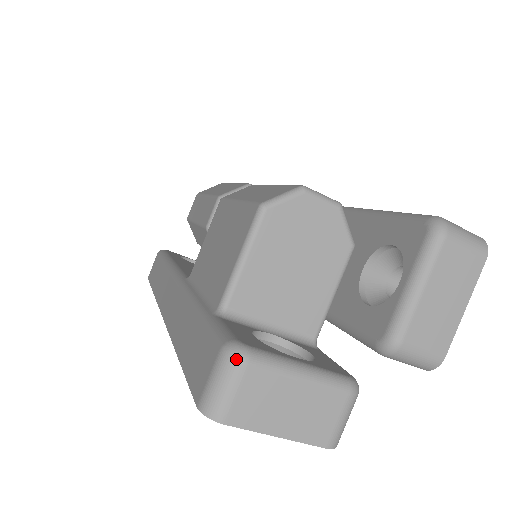
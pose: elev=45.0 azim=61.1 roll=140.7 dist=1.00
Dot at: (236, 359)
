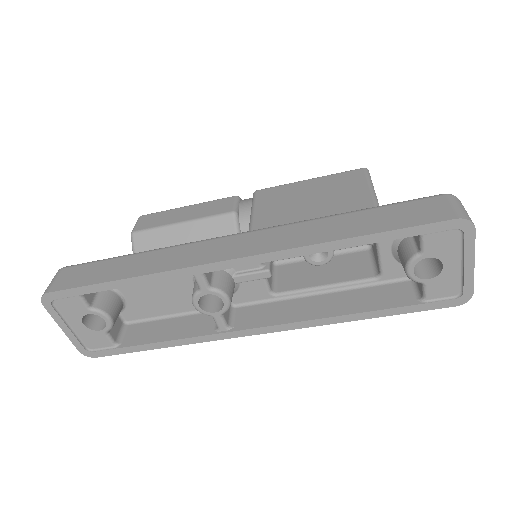
Dot at: occluded
